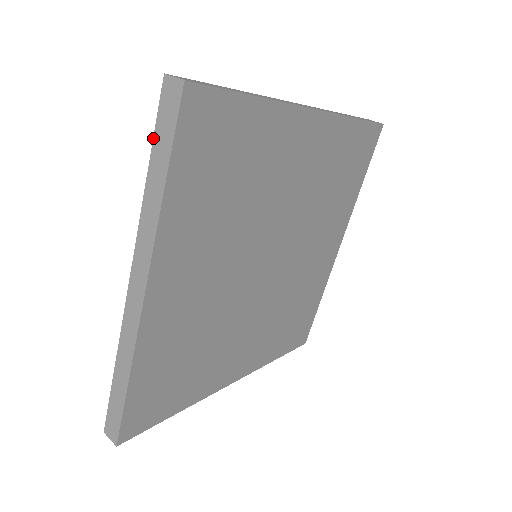
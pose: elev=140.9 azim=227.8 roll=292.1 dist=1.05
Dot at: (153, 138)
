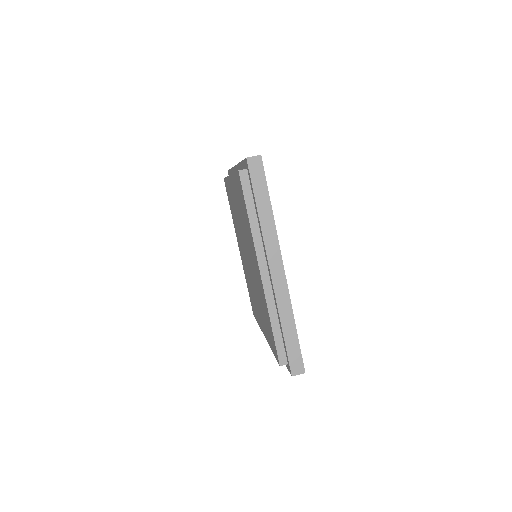
Dot at: (286, 366)
